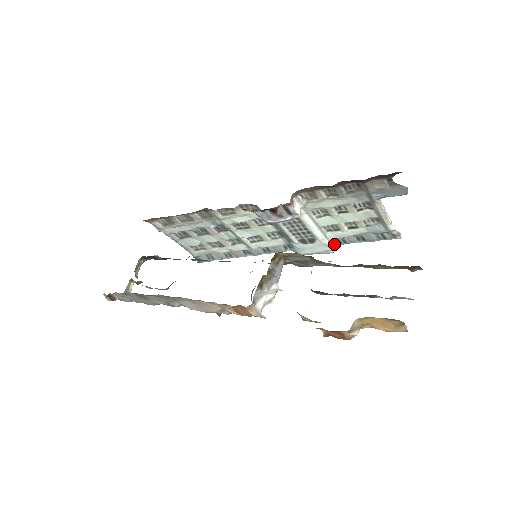
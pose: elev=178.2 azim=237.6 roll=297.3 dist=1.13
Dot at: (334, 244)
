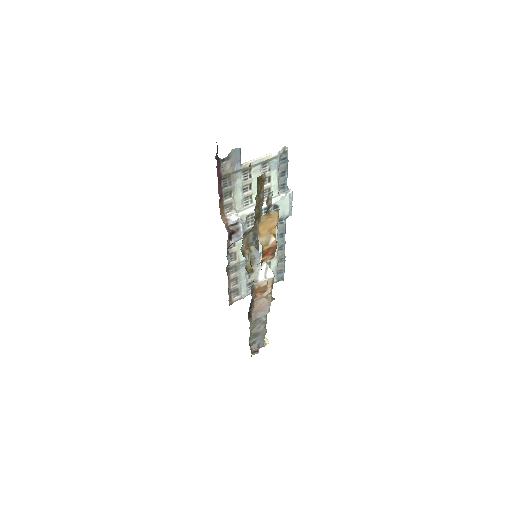
Dot at: (285, 192)
